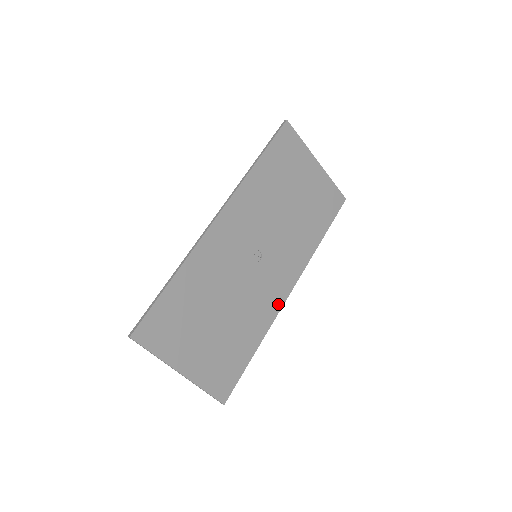
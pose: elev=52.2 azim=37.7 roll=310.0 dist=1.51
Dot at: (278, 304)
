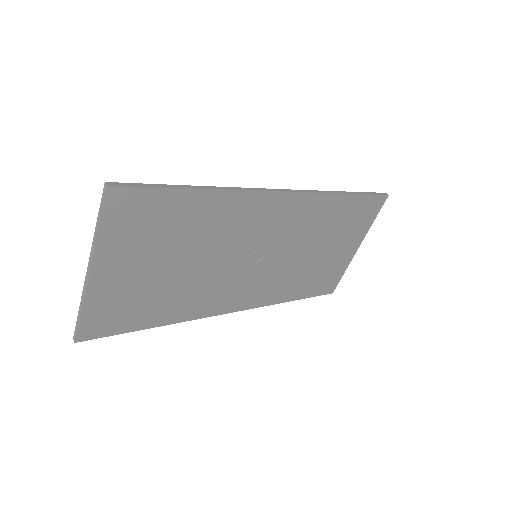
Dot at: (215, 310)
